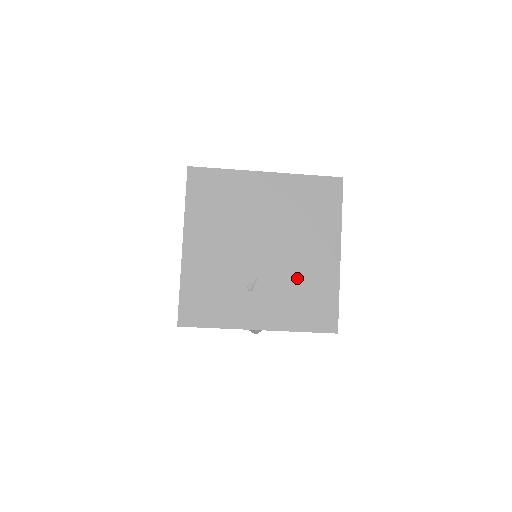
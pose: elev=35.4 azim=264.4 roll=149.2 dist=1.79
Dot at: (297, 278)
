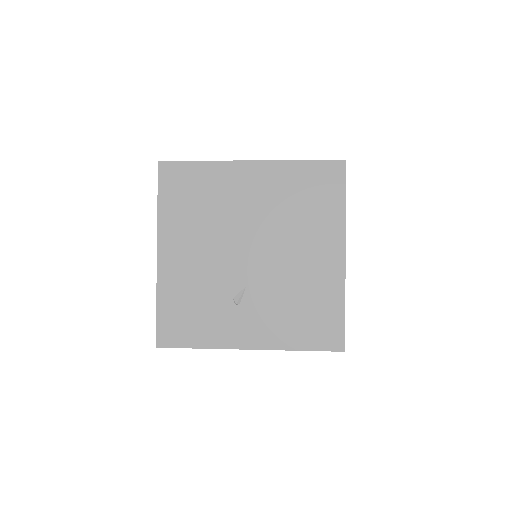
Dot at: (292, 287)
